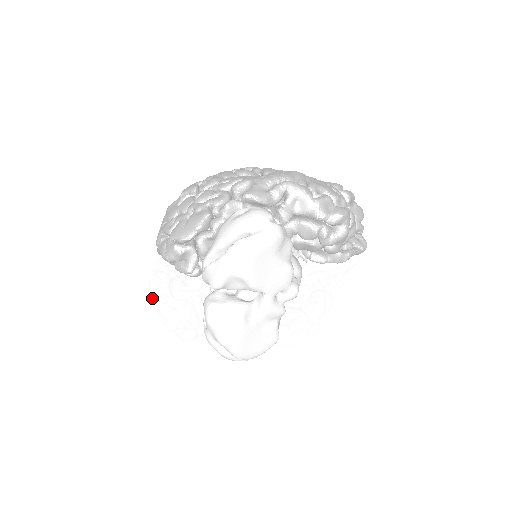
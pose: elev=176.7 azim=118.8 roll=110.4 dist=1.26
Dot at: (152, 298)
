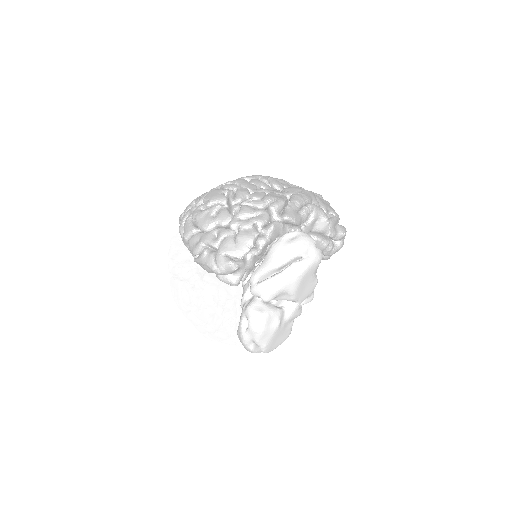
Dot at: (193, 305)
